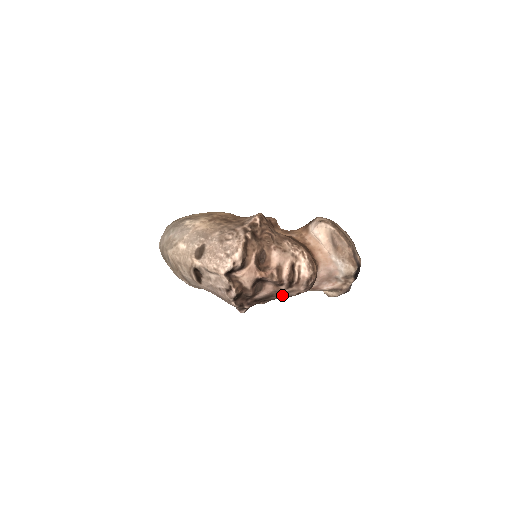
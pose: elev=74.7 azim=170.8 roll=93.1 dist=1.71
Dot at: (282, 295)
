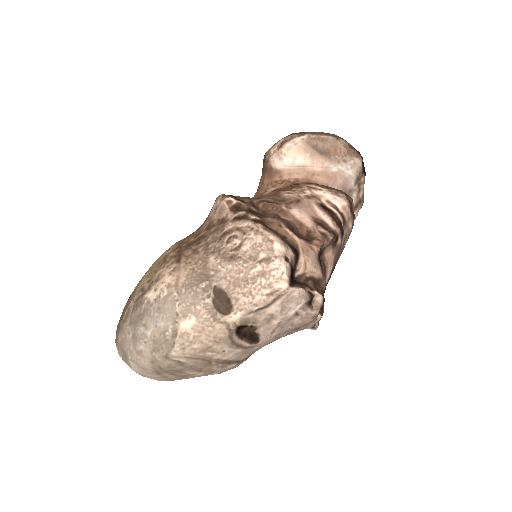
Dot at: (339, 255)
